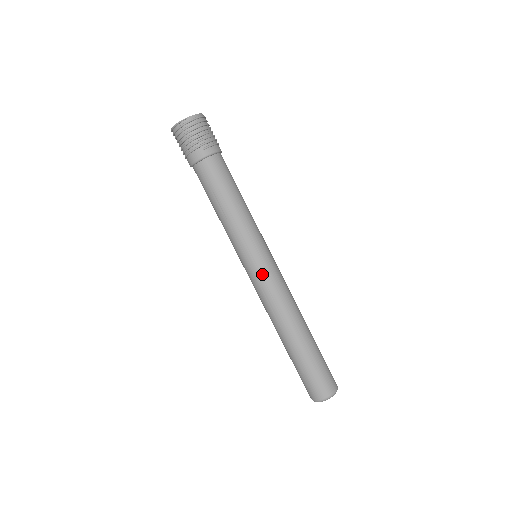
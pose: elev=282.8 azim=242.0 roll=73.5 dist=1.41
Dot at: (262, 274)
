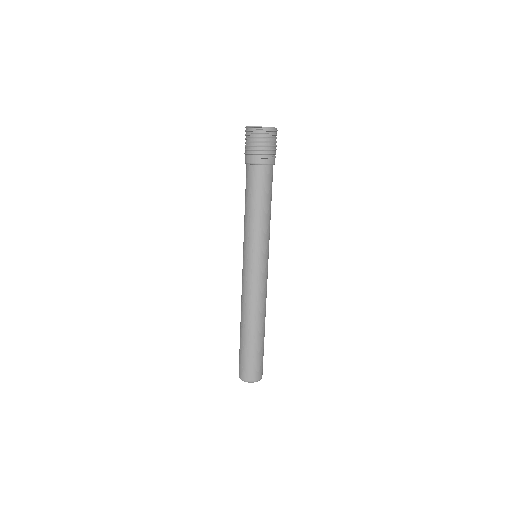
Dot at: (252, 272)
